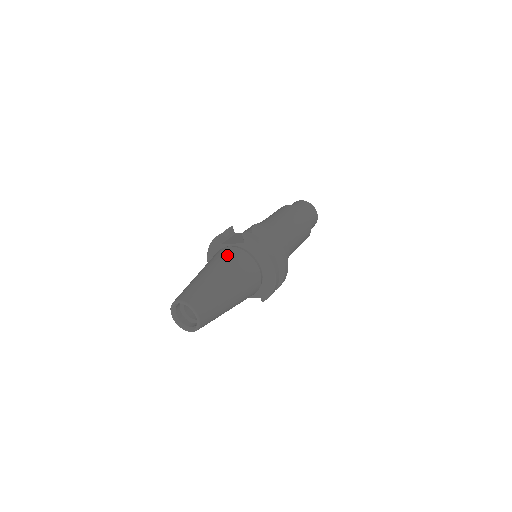
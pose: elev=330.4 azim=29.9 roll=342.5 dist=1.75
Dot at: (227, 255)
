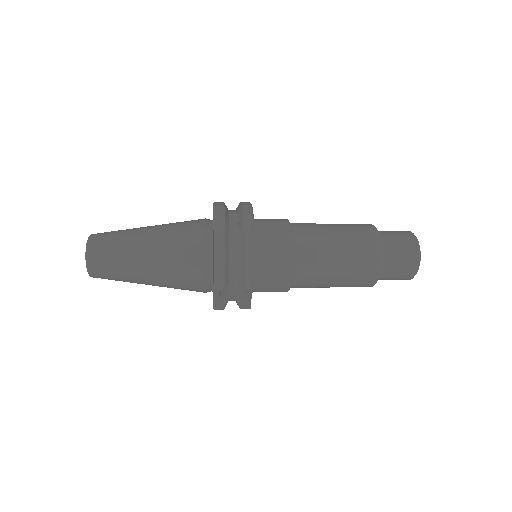
Dot at: occluded
